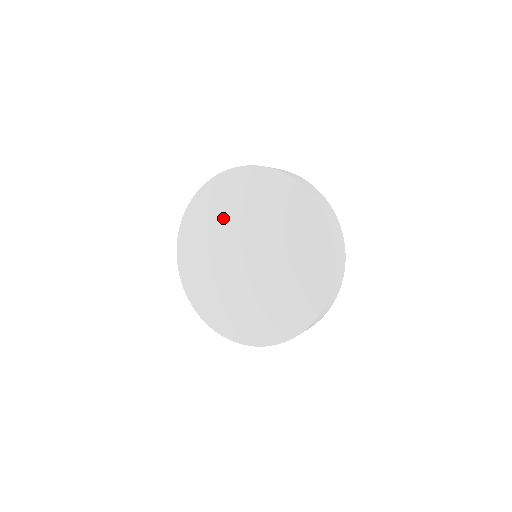
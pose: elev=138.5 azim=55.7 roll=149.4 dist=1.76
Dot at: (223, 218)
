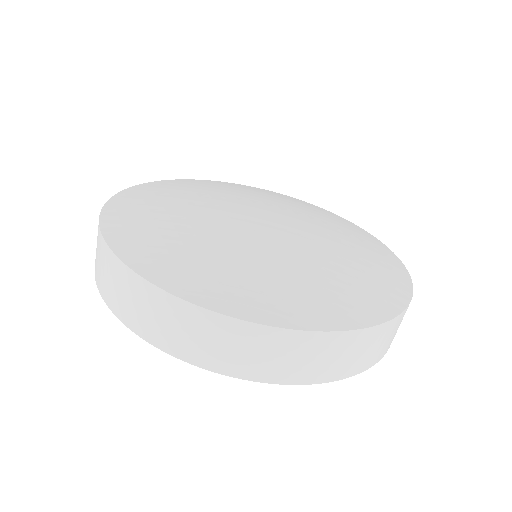
Dot at: occluded
